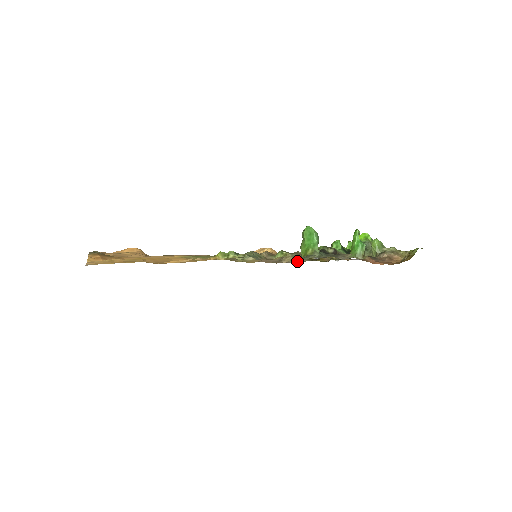
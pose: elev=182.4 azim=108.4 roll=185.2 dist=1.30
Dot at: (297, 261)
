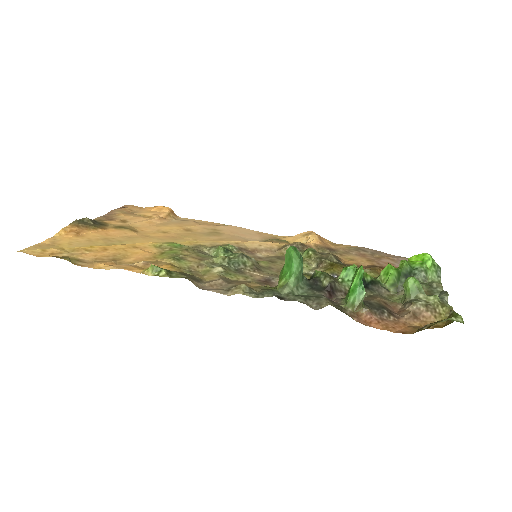
Dot at: occluded
